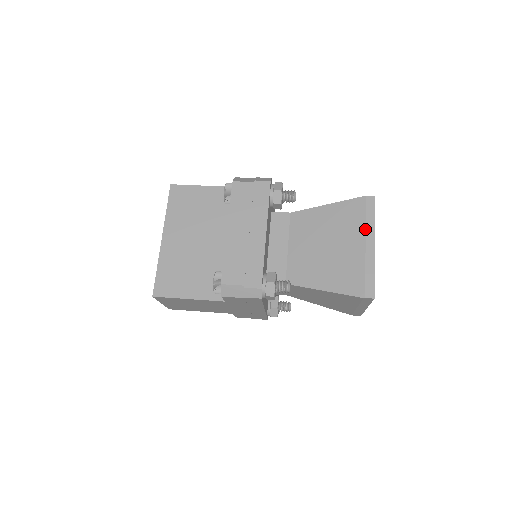
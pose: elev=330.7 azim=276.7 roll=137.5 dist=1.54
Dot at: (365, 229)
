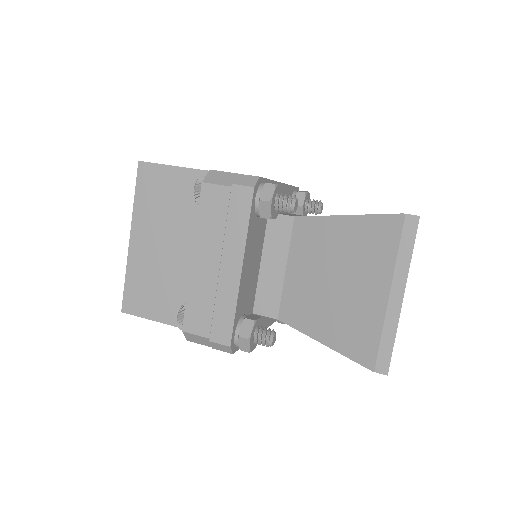
Dot at: (393, 270)
